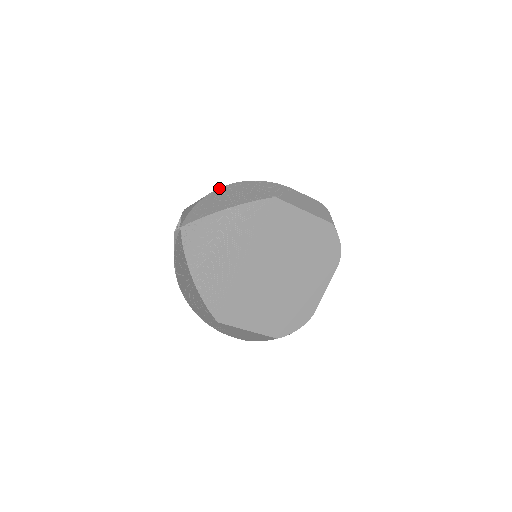
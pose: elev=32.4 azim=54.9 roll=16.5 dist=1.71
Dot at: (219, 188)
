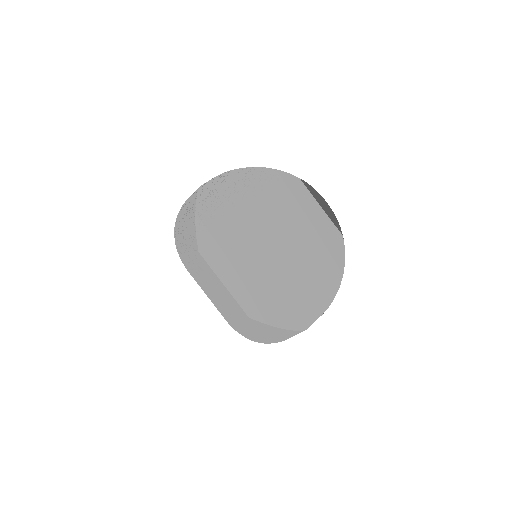
Dot at: occluded
